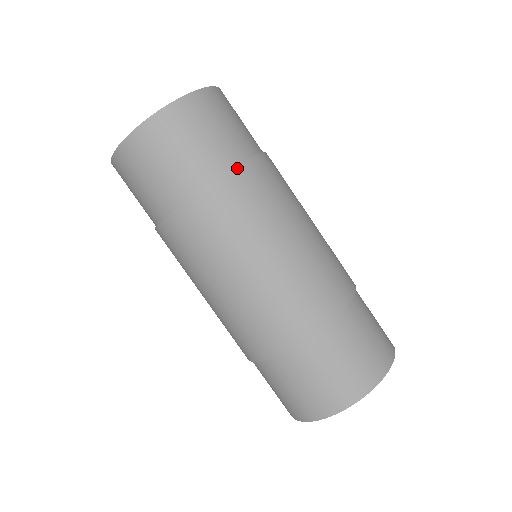
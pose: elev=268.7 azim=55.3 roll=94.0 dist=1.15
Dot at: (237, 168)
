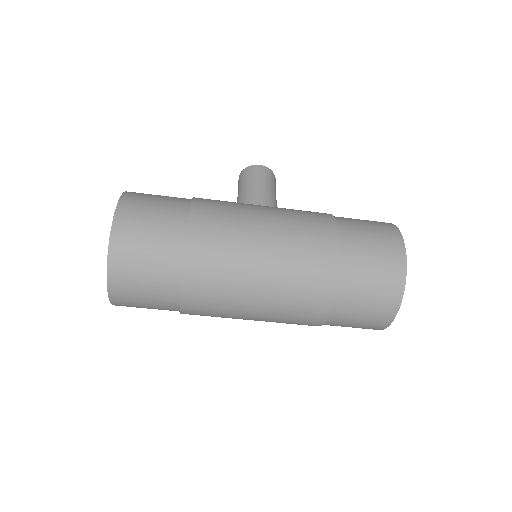
Dot at: (183, 280)
